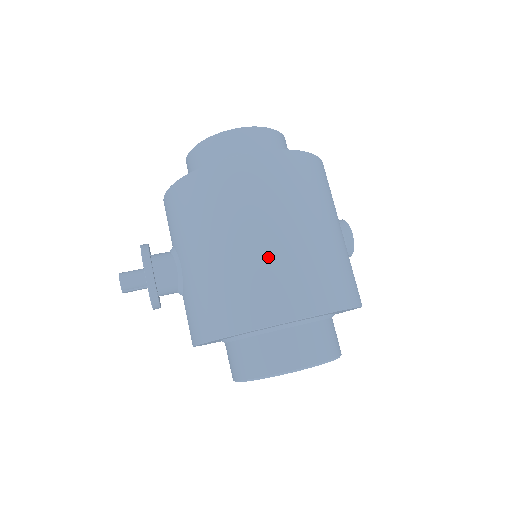
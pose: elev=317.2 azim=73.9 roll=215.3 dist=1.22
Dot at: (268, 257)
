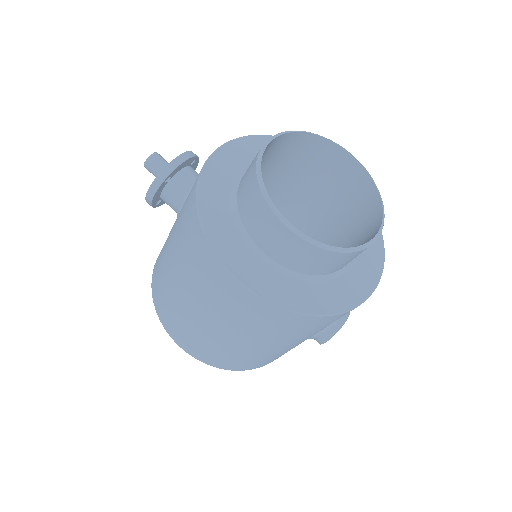
Dot at: (187, 316)
